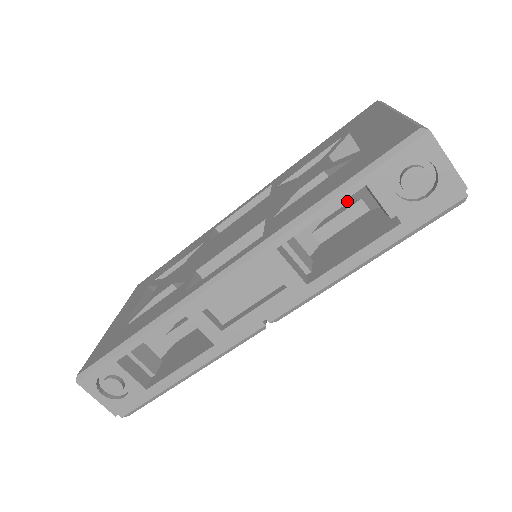
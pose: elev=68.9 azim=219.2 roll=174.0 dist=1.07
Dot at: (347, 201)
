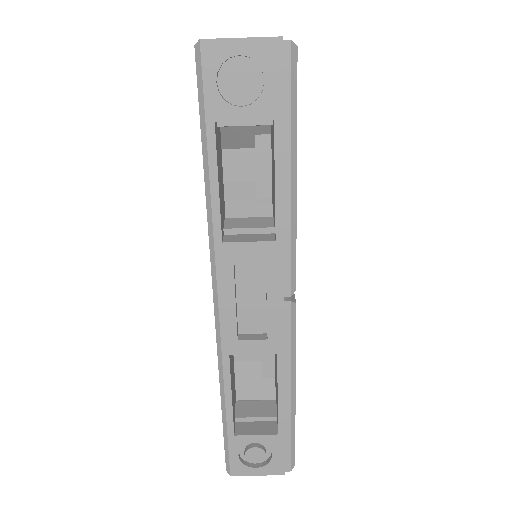
Dot at: (253, 148)
